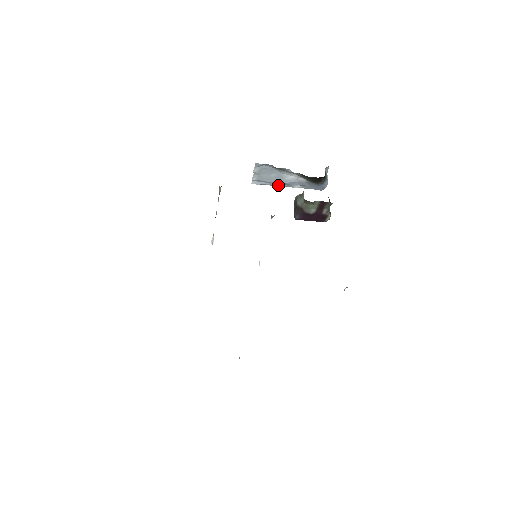
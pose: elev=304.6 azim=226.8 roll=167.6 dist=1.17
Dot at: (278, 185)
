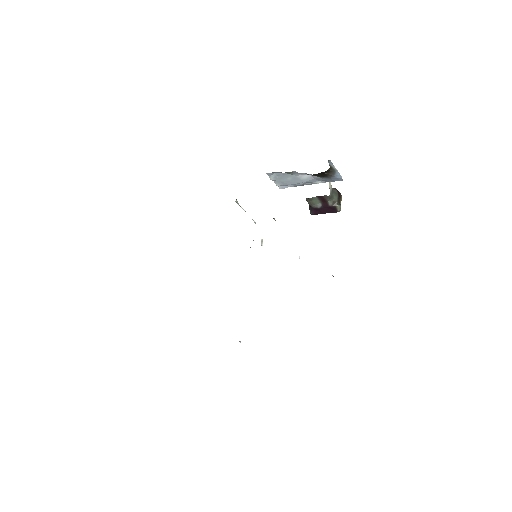
Dot at: (302, 185)
